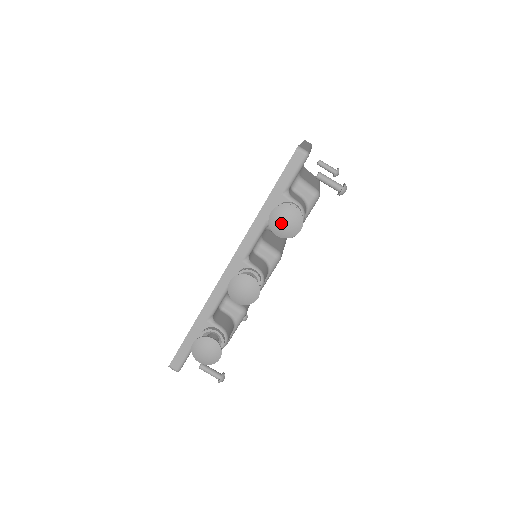
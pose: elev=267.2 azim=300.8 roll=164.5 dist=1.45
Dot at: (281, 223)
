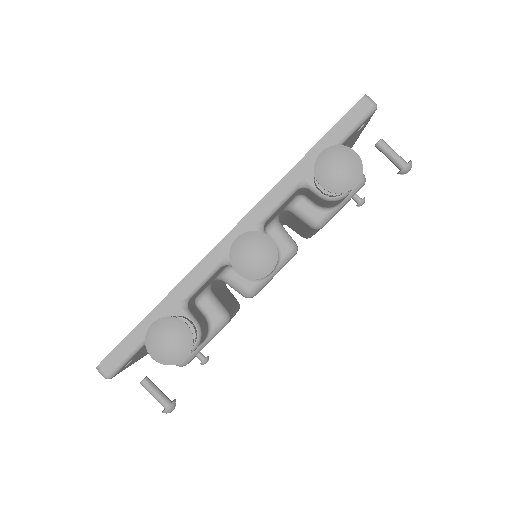
Dot at: (333, 168)
